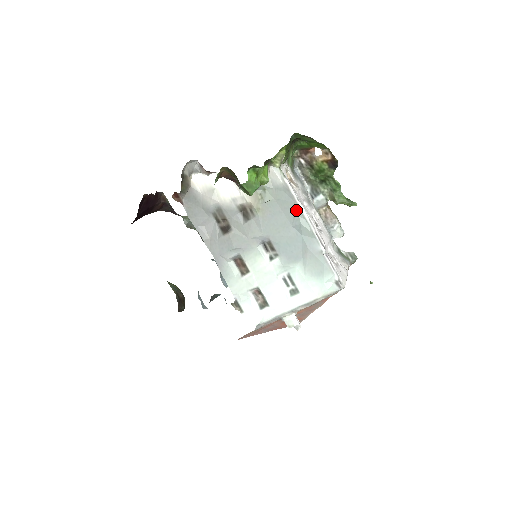
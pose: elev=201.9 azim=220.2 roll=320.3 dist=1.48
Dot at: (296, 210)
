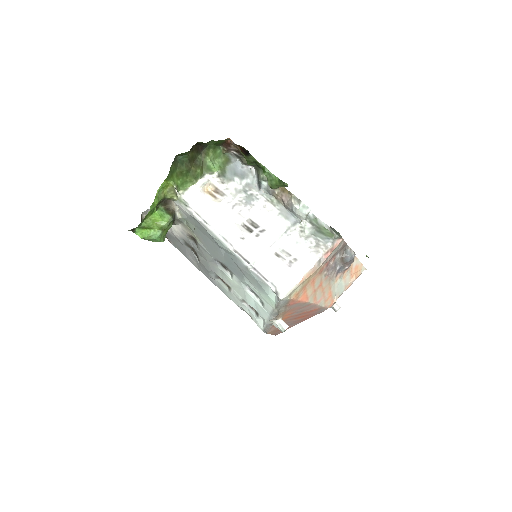
Dot at: (209, 234)
